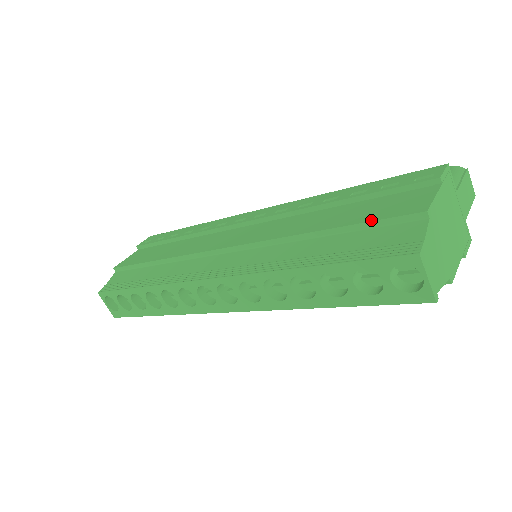
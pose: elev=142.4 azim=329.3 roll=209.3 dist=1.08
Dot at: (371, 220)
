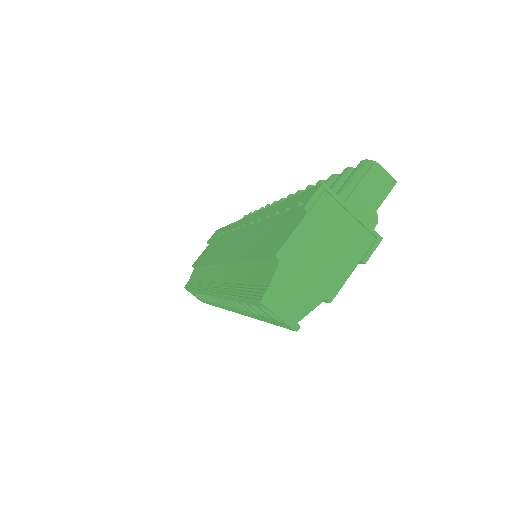
Dot at: (259, 256)
